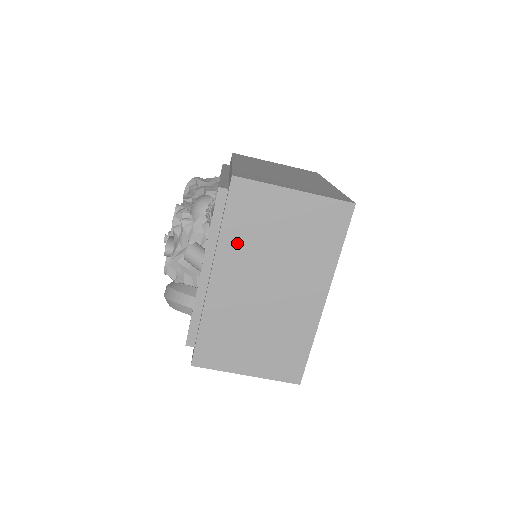
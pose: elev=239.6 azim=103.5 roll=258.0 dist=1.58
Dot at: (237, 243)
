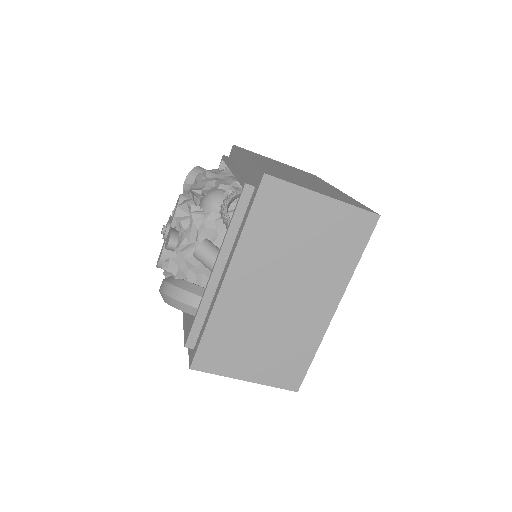
Dot at: (258, 244)
